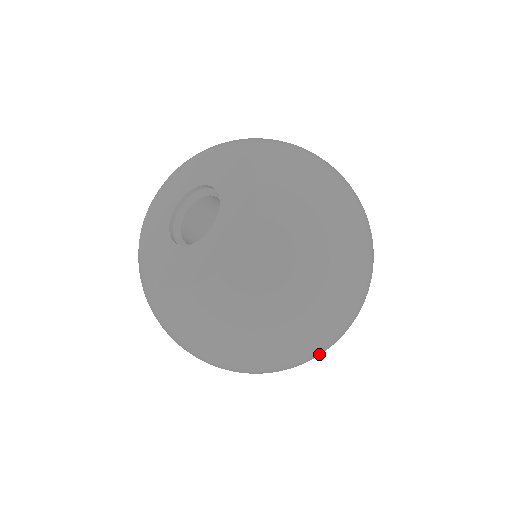
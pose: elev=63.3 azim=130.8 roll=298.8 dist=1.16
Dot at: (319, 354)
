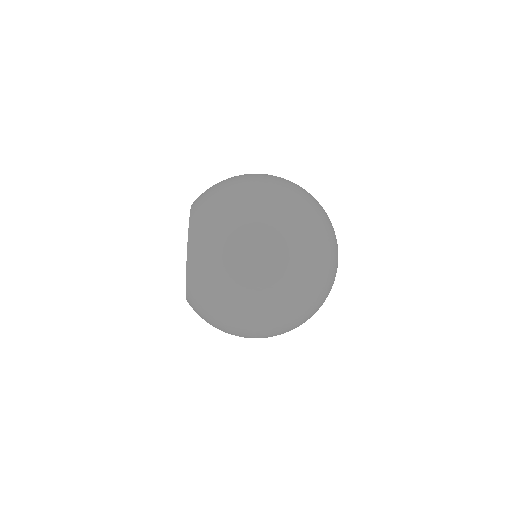
Dot at: (293, 300)
